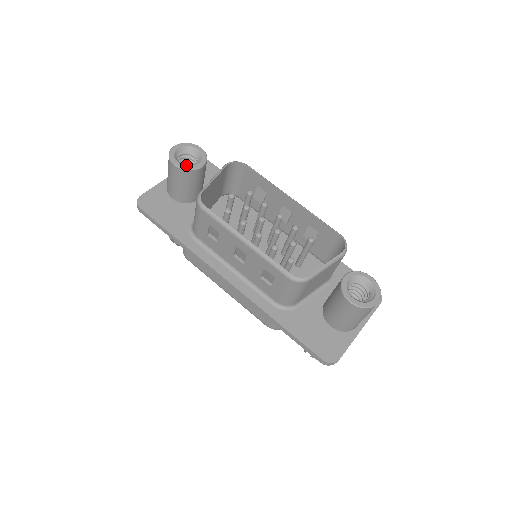
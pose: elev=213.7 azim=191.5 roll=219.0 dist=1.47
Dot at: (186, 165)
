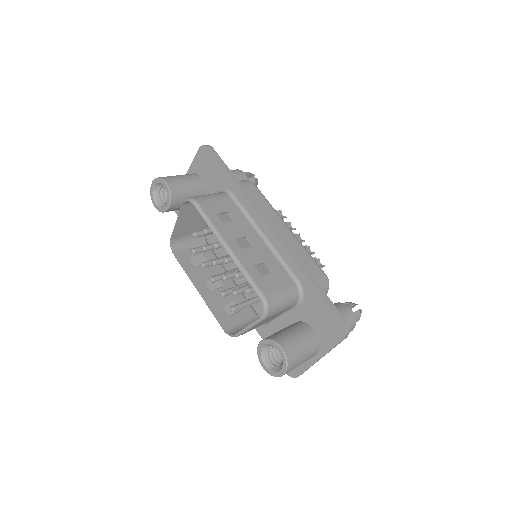
Dot at: (160, 207)
